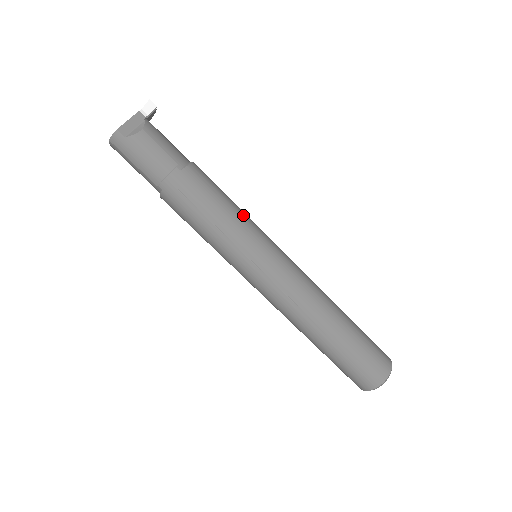
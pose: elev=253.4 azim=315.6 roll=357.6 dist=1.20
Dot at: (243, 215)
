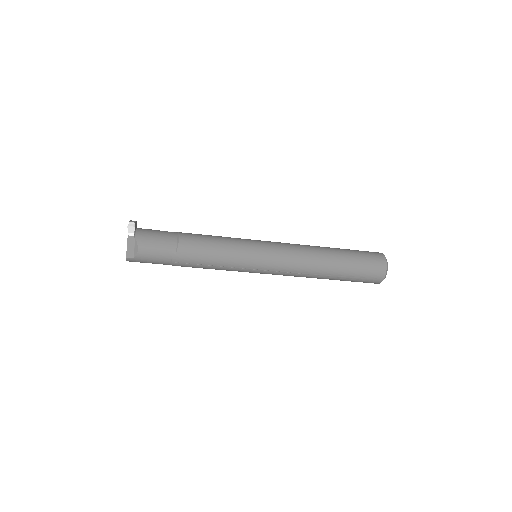
Dot at: (230, 247)
